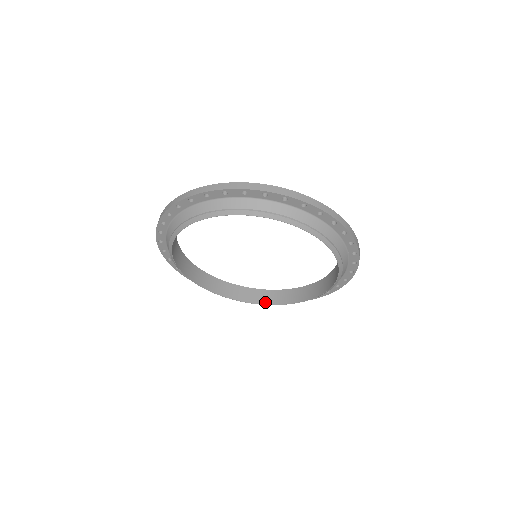
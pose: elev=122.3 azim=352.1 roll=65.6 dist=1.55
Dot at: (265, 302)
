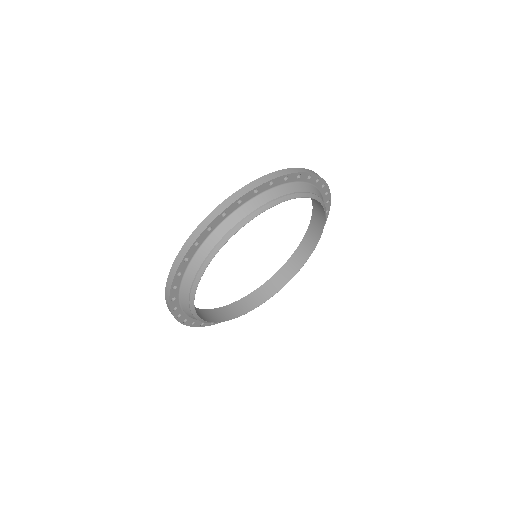
Dot at: (283, 284)
